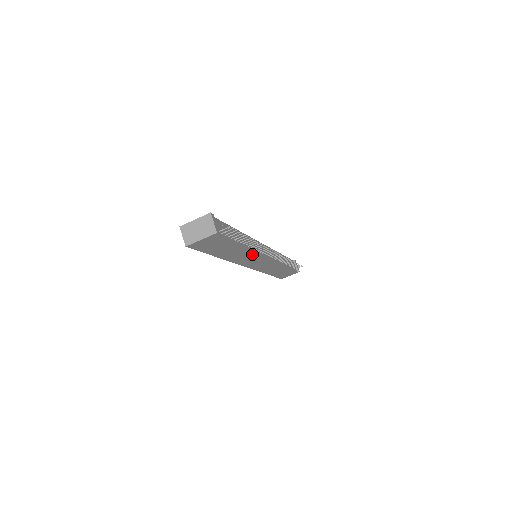
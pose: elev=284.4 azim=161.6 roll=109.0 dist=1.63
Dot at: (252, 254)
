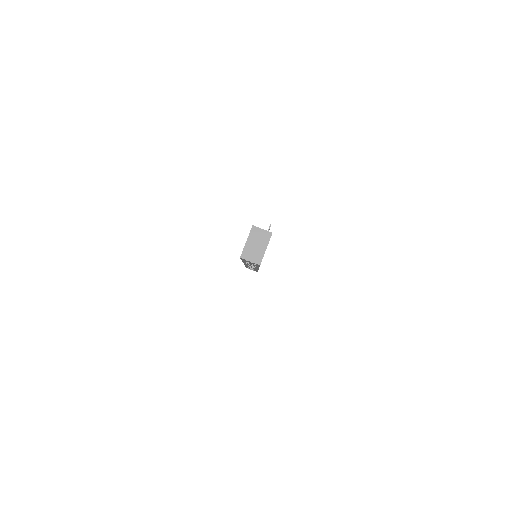
Dot at: occluded
